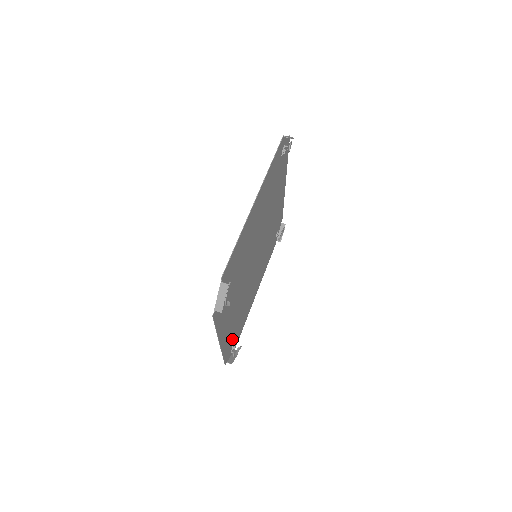
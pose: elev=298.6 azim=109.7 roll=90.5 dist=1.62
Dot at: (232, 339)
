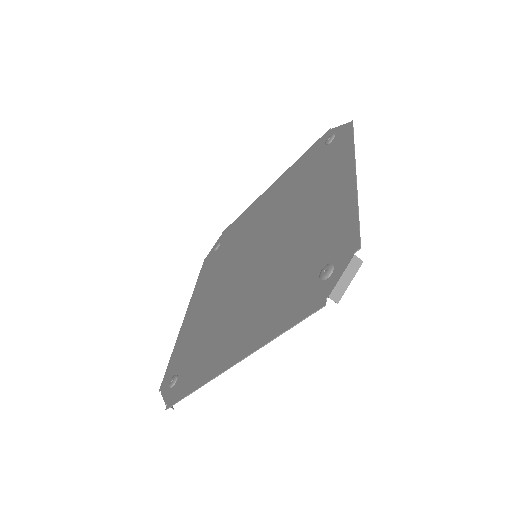
Dot at: (214, 259)
